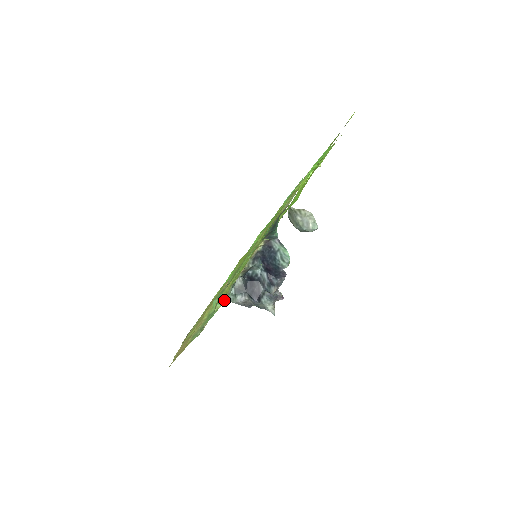
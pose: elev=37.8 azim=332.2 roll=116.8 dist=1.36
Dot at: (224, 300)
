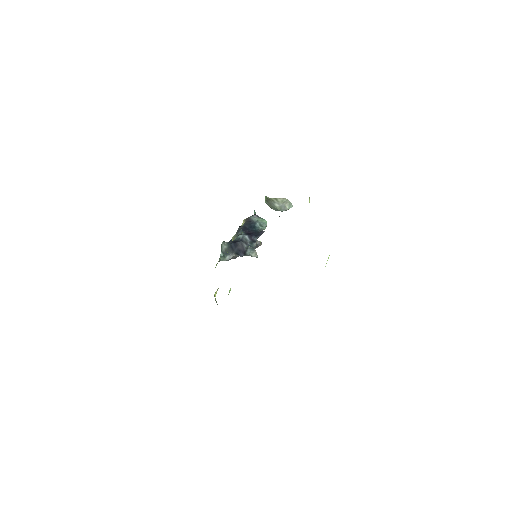
Dot at: occluded
